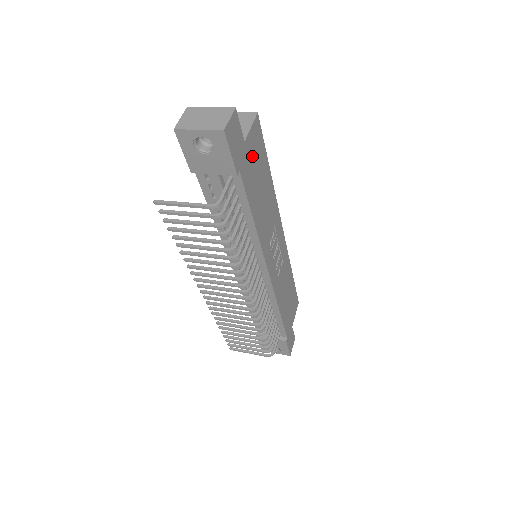
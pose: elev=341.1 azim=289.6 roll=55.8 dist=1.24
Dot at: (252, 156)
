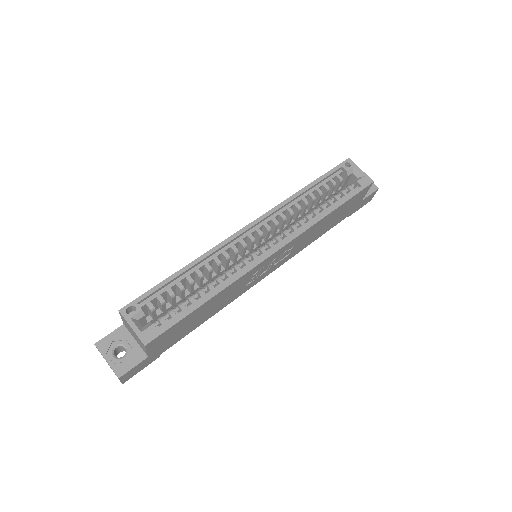
Dot at: (166, 341)
